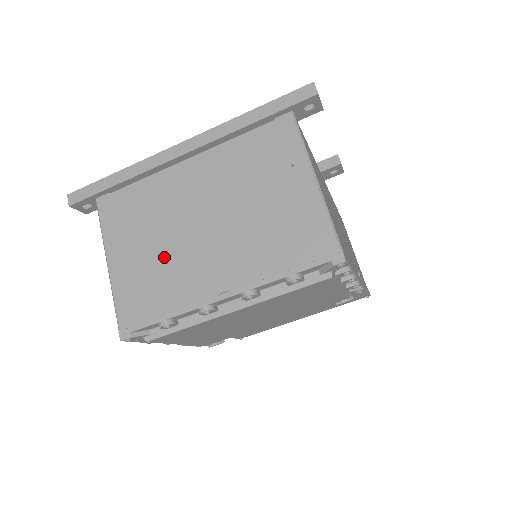
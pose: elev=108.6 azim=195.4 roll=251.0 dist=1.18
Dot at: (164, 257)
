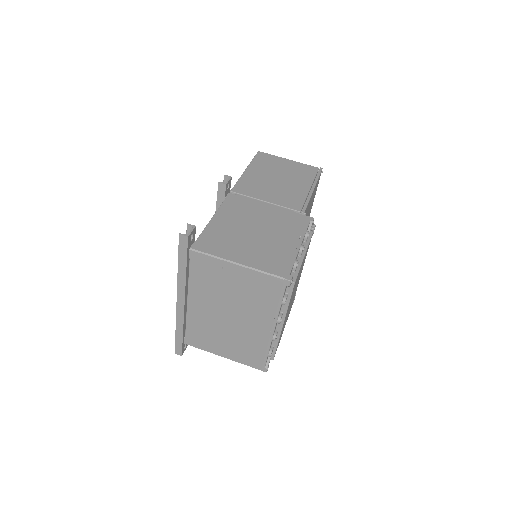
Dot at: (236, 338)
